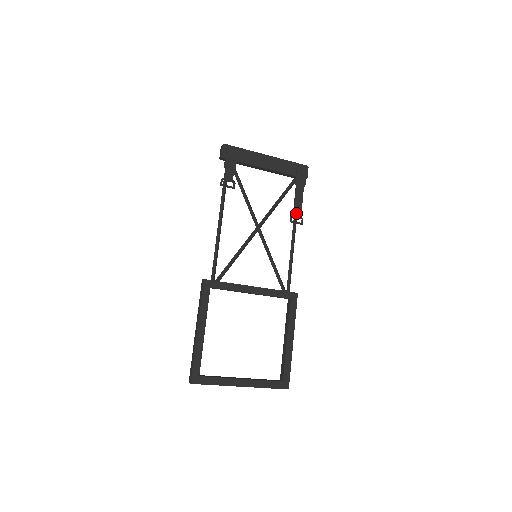
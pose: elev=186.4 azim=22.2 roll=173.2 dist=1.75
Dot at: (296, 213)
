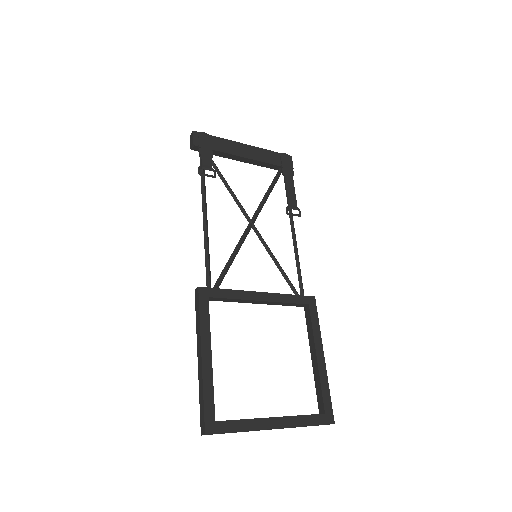
Dot at: (291, 204)
